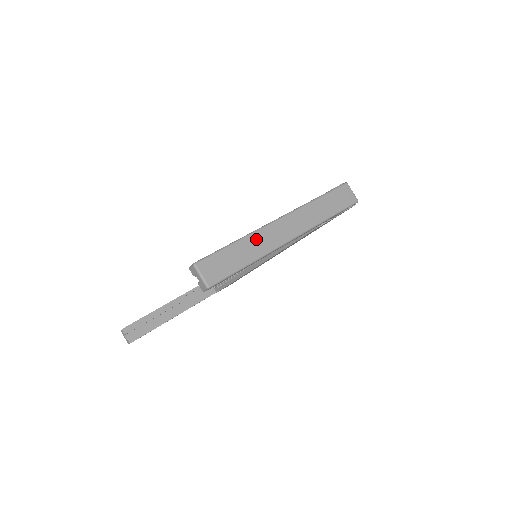
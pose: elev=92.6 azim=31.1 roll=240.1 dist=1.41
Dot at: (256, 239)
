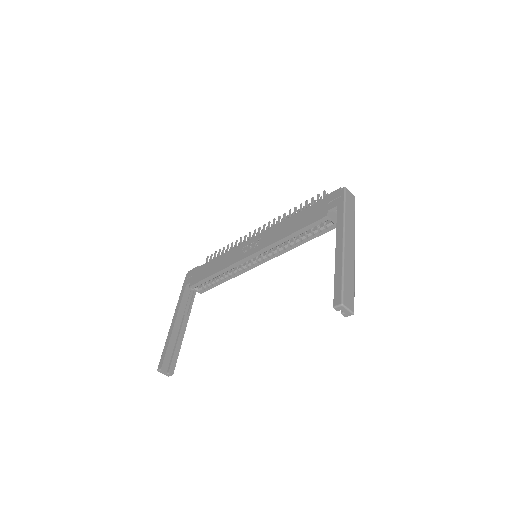
Dot at: (347, 263)
